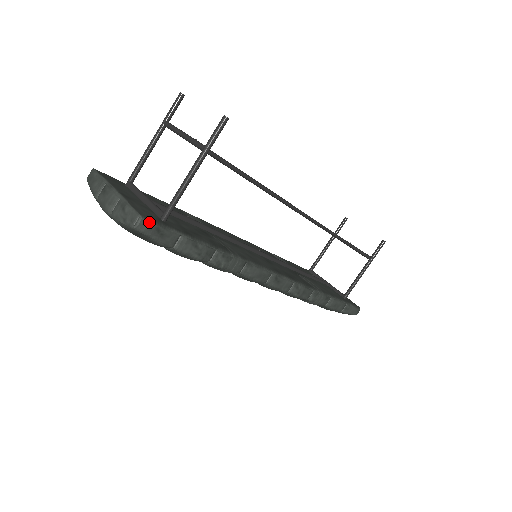
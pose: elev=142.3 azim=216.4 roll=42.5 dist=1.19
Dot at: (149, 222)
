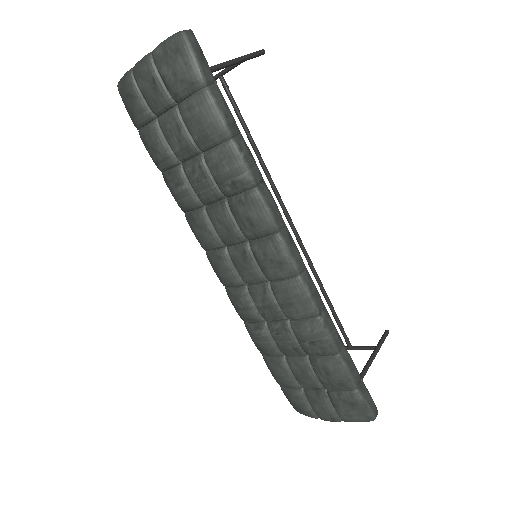
Dot at: (196, 39)
